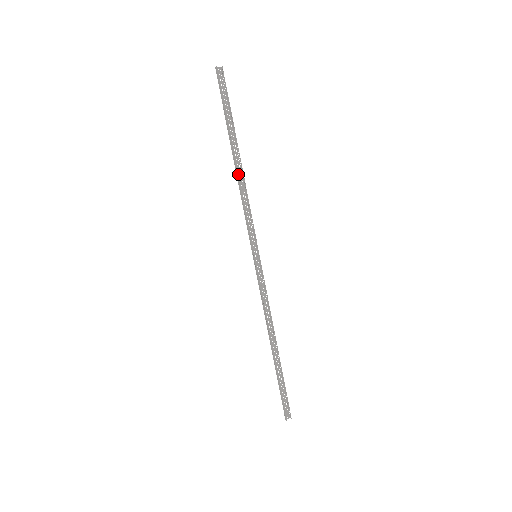
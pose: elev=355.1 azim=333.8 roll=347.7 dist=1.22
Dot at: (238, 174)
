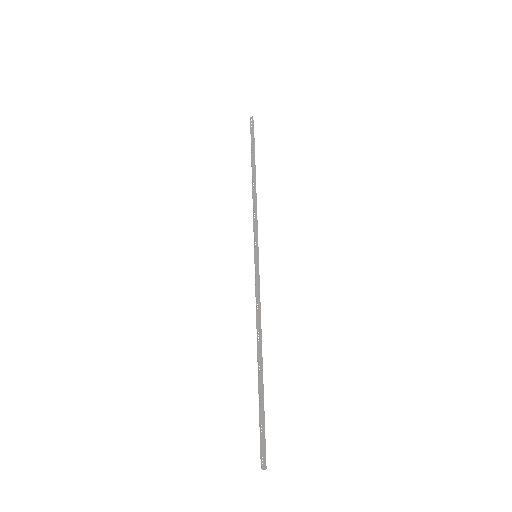
Dot at: (252, 186)
